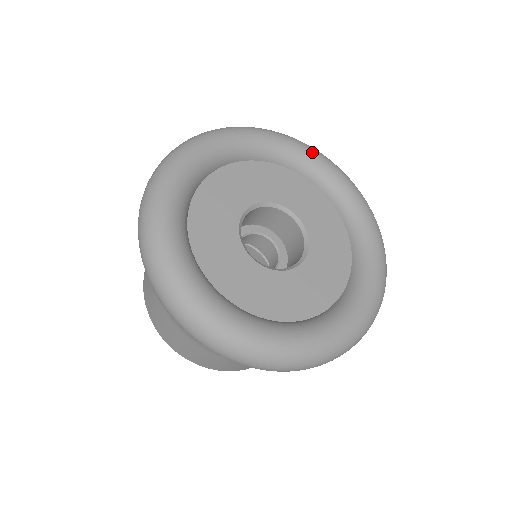
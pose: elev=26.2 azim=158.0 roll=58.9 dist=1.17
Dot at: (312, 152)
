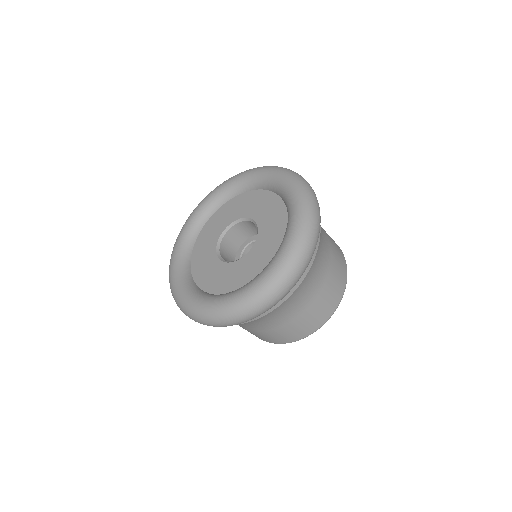
Dot at: (282, 176)
